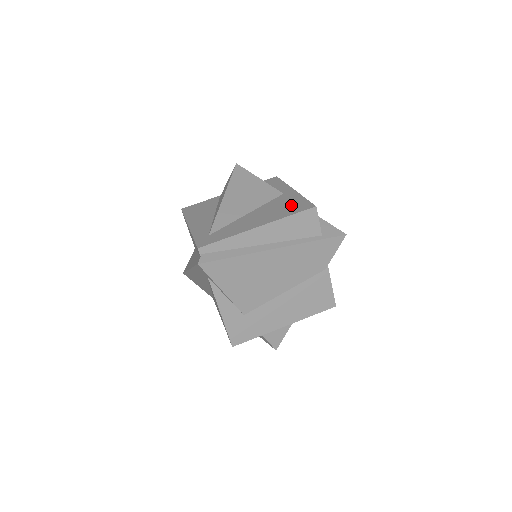
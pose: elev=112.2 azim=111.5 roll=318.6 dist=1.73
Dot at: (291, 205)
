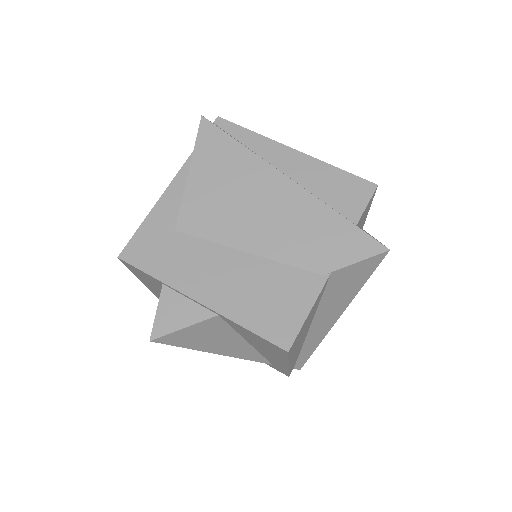
Dot at: occluded
